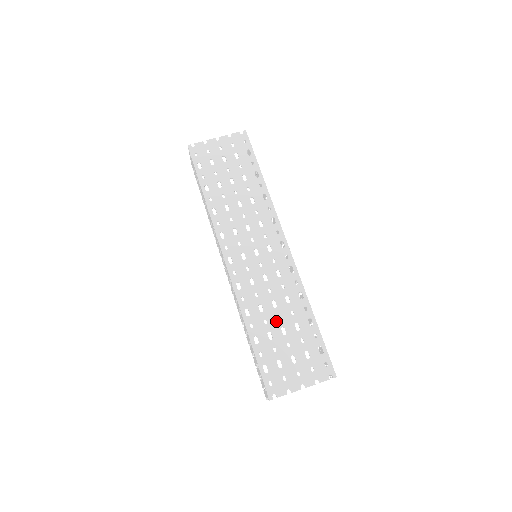
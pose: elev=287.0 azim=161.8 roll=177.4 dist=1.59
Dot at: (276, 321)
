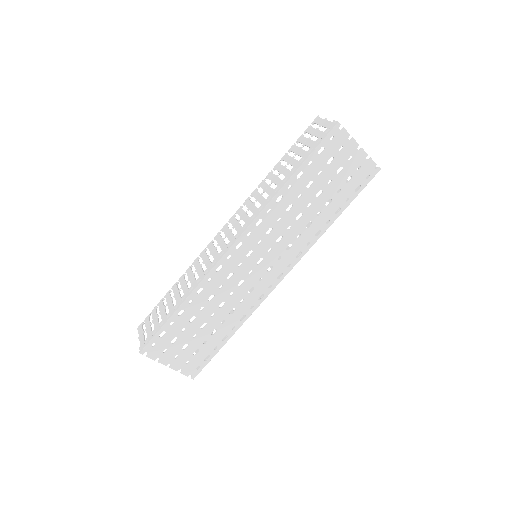
Dot at: (208, 315)
